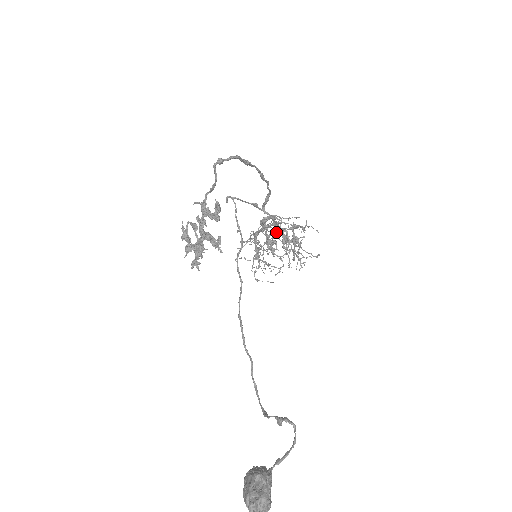
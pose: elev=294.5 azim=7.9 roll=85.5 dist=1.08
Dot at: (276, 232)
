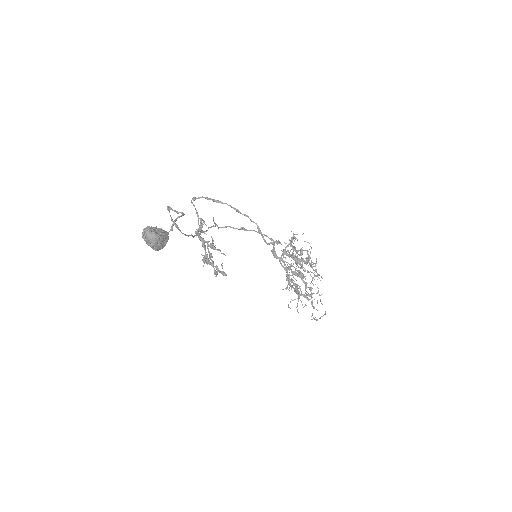
Dot at: (300, 267)
